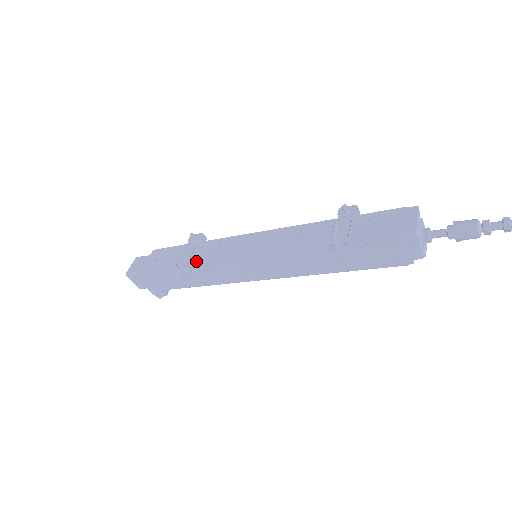
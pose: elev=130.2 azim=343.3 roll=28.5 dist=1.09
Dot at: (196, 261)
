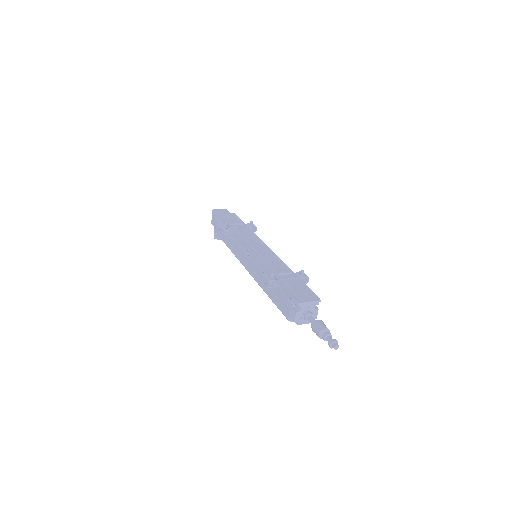
Dot at: (236, 231)
